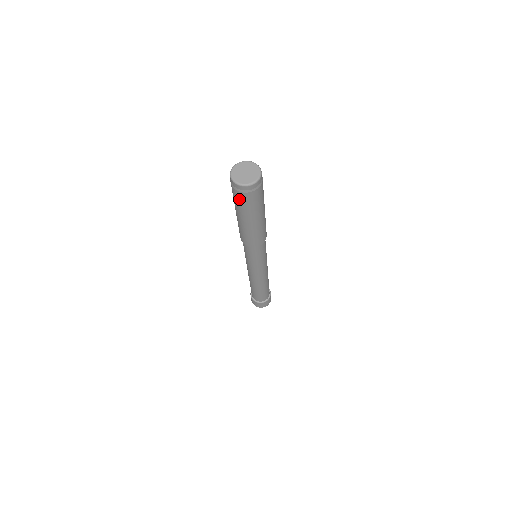
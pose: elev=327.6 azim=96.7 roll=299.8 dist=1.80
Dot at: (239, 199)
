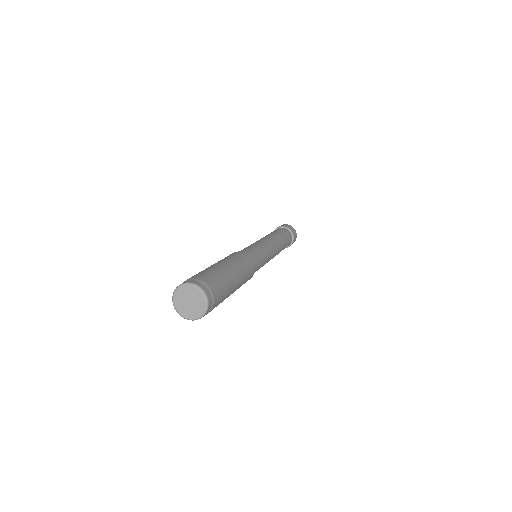
Dot at: occluded
